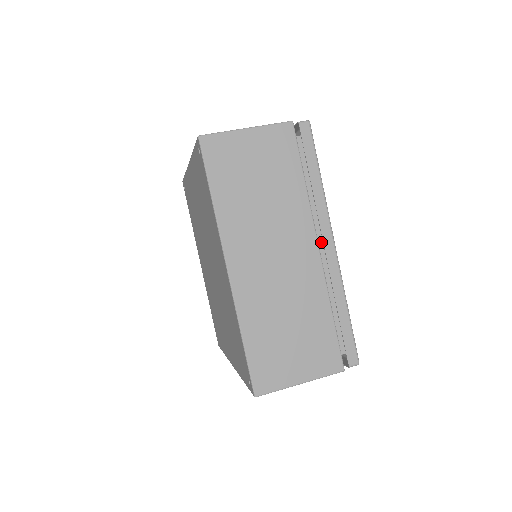
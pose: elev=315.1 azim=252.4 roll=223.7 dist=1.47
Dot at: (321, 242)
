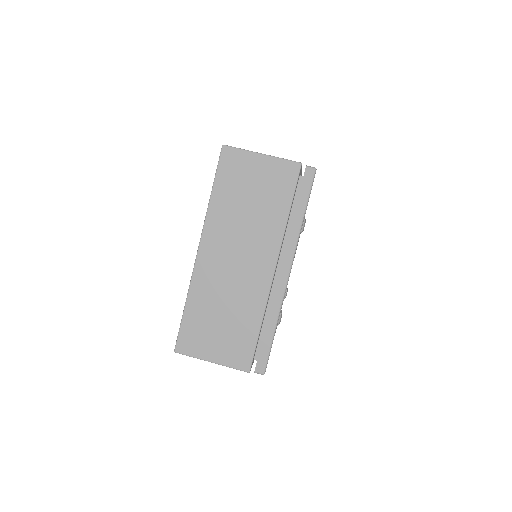
Dot at: occluded
